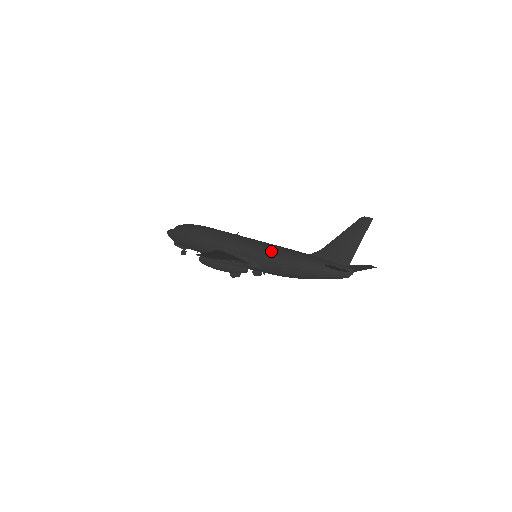
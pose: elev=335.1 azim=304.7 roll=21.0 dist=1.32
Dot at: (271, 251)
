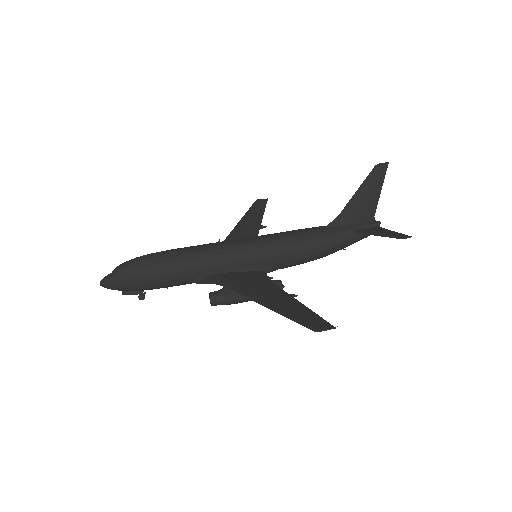
Dot at: (285, 246)
